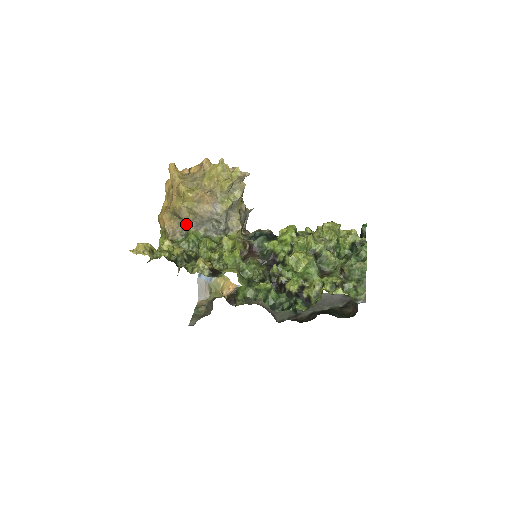
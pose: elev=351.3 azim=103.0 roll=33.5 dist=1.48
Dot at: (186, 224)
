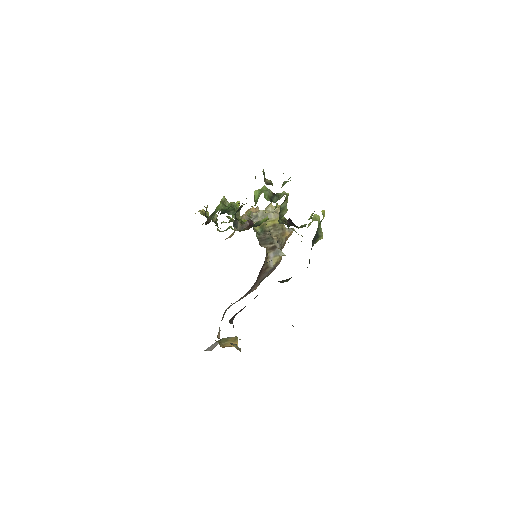
Dot at: occluded
